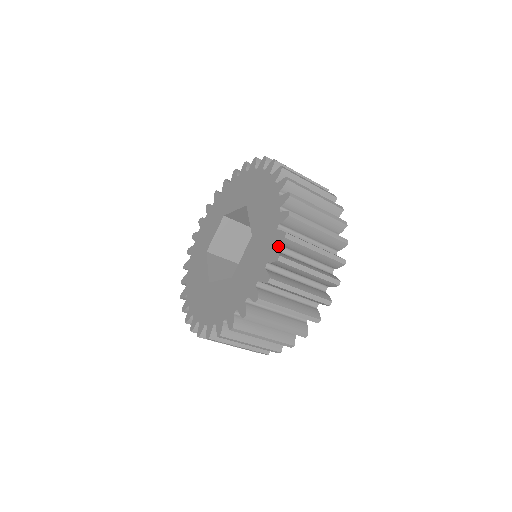
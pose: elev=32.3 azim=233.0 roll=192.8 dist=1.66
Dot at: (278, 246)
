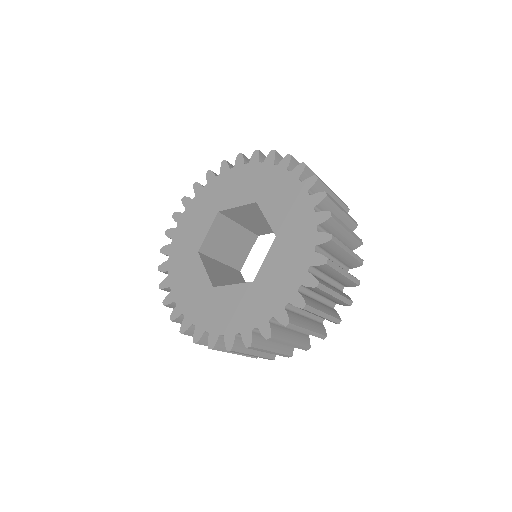
Dot at: (318, 248)
